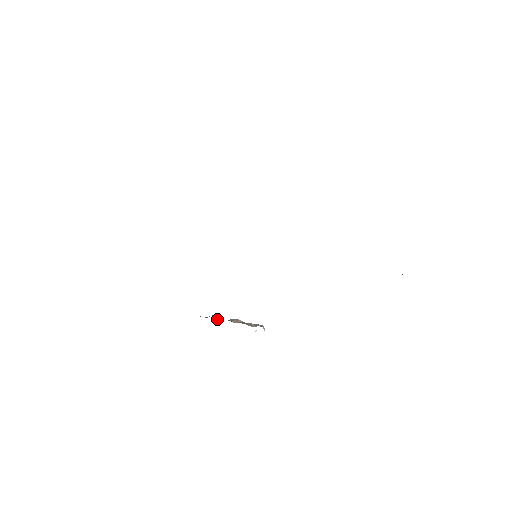
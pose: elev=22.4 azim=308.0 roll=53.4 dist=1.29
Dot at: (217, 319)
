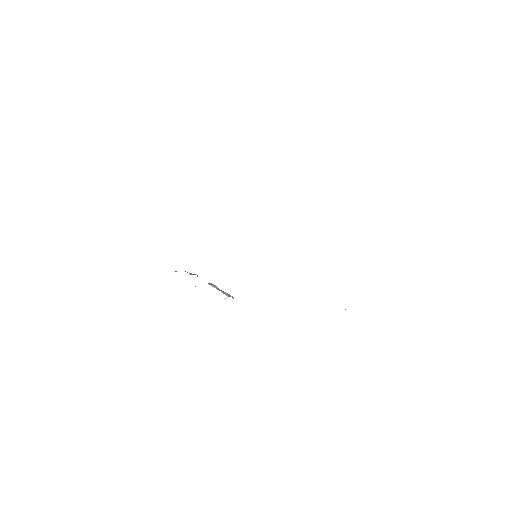
Dot at: occluded
